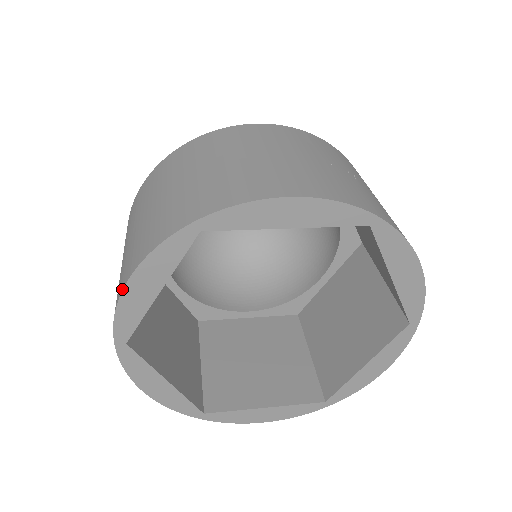
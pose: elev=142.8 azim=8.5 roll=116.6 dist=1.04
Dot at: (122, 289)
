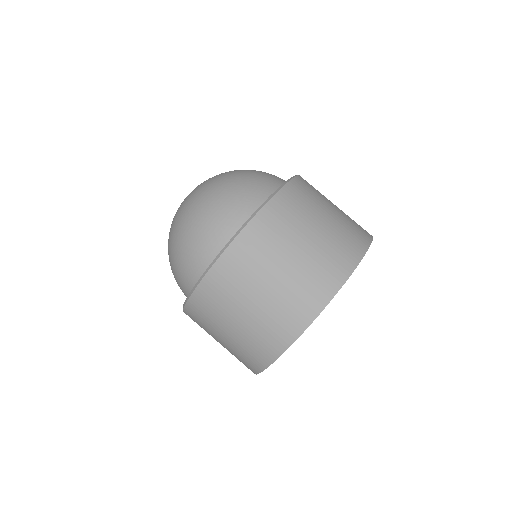
Dot at: (310, 323)
